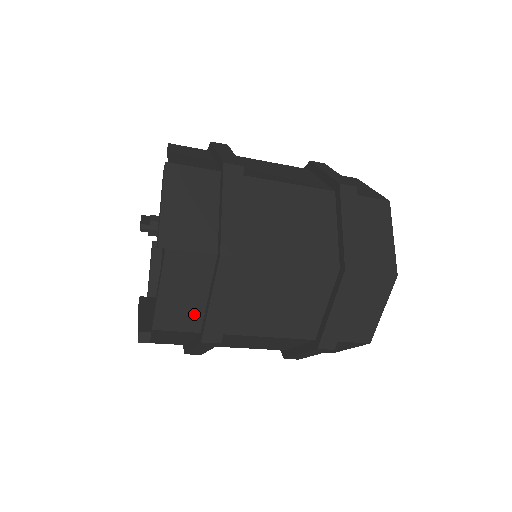
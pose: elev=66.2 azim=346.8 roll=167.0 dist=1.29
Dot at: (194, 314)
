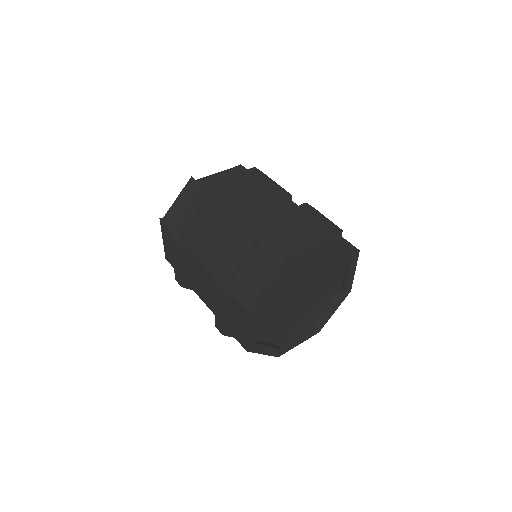
Dot at: occluded
